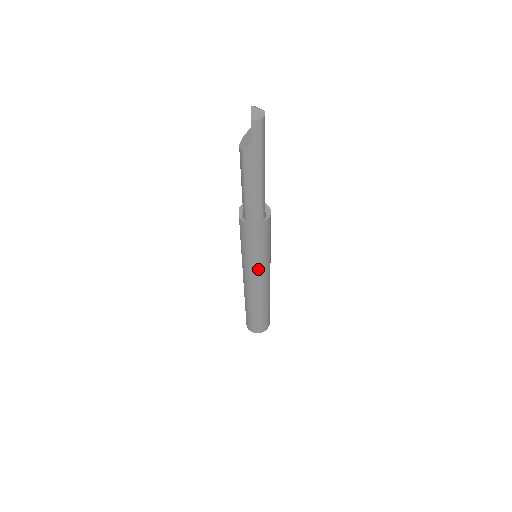
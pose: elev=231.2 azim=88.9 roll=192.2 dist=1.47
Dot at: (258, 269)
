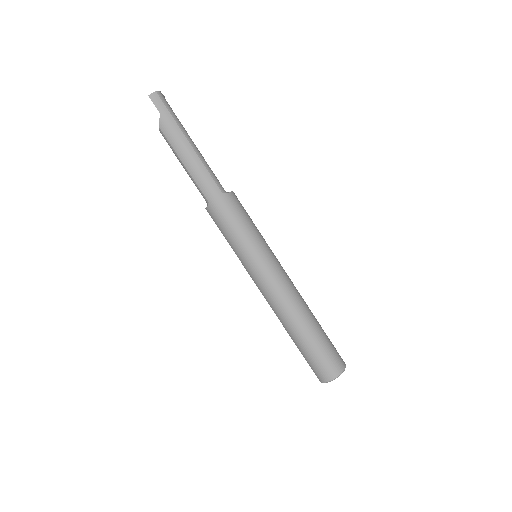
Dot at: (260, 261)
